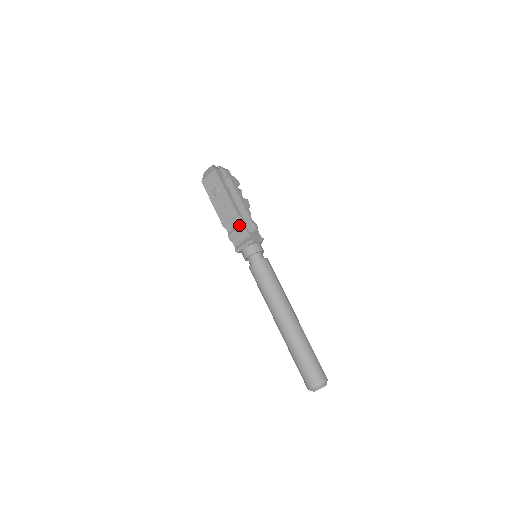
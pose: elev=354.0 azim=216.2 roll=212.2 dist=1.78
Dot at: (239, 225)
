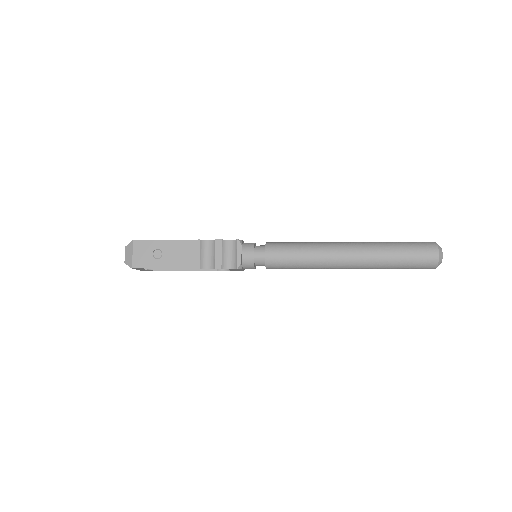
Dot at: (213, 246)
